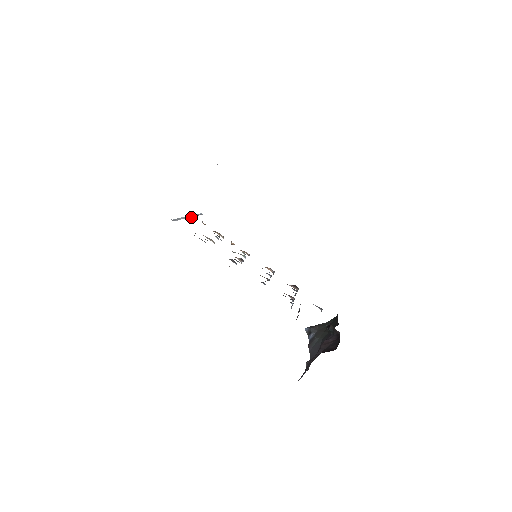
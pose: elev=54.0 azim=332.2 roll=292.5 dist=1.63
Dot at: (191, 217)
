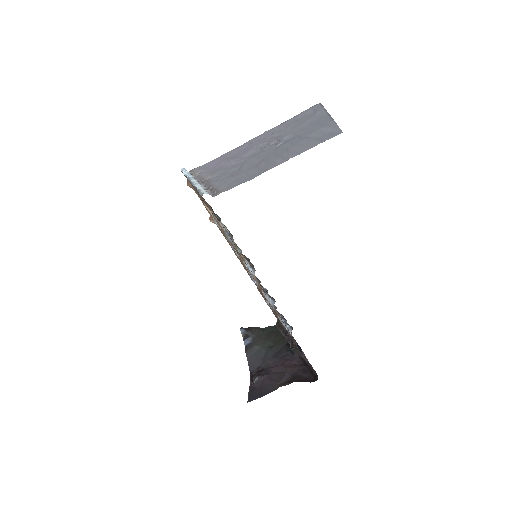
Dot at: (199, 182)
